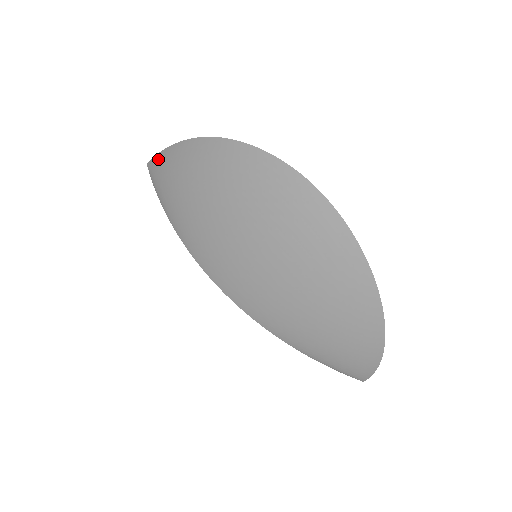
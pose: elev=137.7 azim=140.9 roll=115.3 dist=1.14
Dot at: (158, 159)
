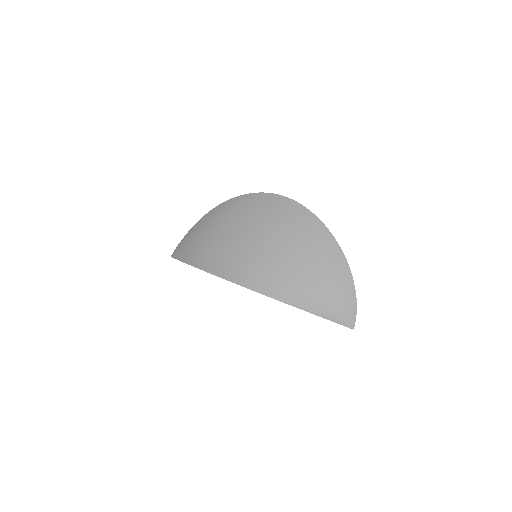
Dot at: (181, 243)
